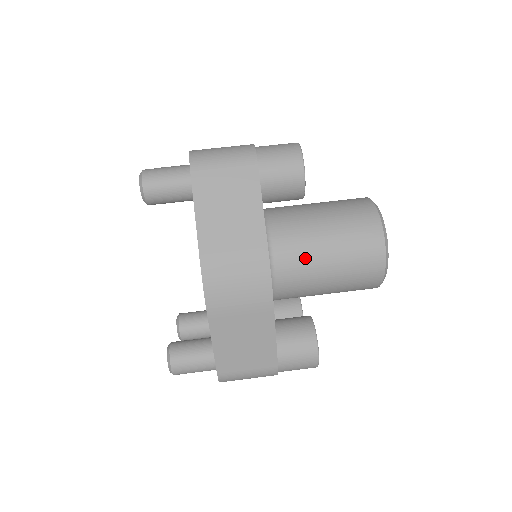
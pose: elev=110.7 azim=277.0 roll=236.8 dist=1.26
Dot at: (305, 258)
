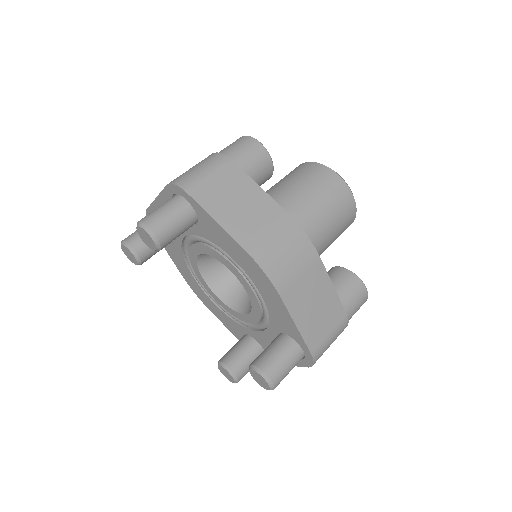
Dot at: (302, 221)
